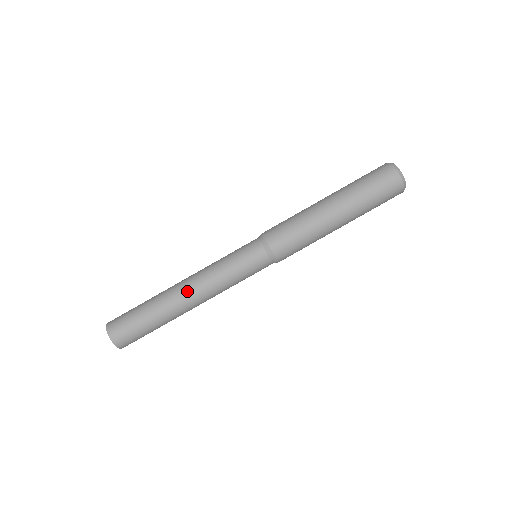
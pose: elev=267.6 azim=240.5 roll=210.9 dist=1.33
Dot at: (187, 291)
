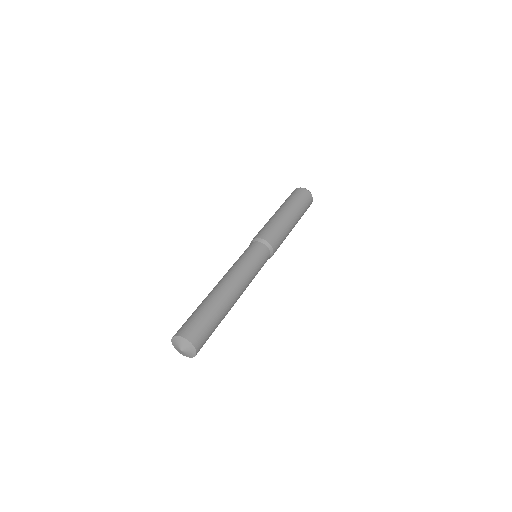
Dot at: (234, 288)
